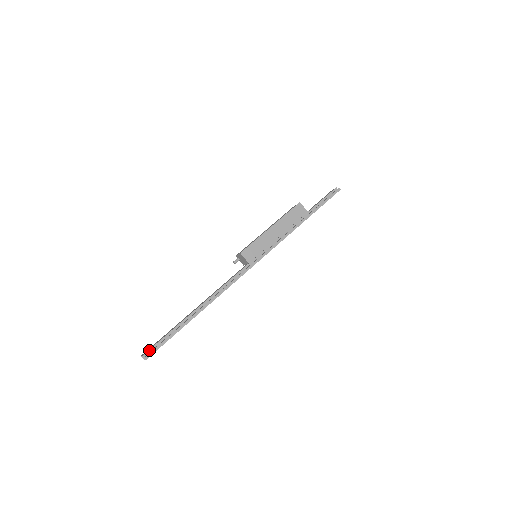
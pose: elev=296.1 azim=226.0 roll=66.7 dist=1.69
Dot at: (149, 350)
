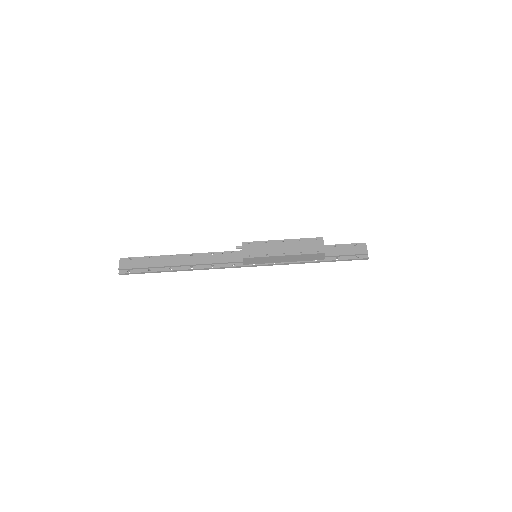
Dot at: (126, 269)
